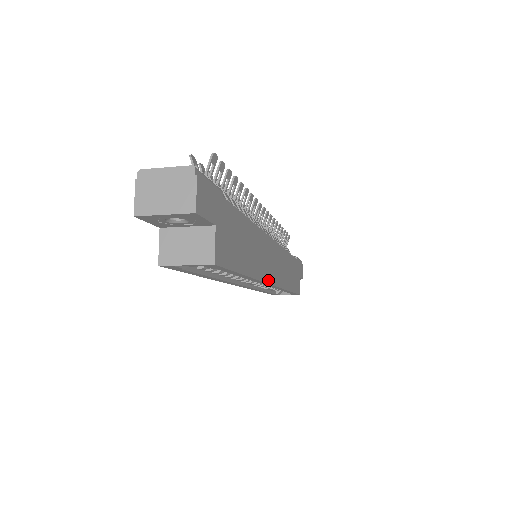
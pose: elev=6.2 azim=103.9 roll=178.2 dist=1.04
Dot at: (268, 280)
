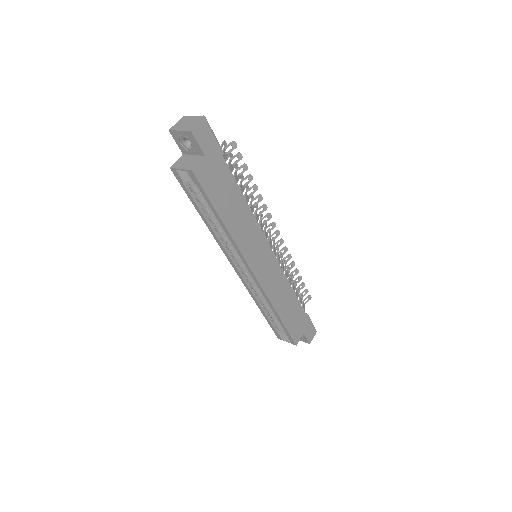
Dot at: (248, 260)
